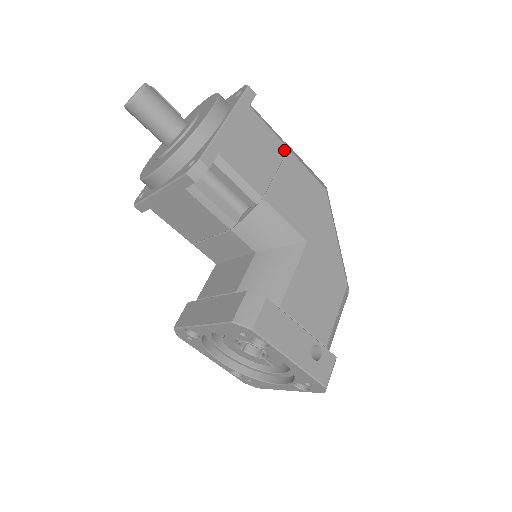
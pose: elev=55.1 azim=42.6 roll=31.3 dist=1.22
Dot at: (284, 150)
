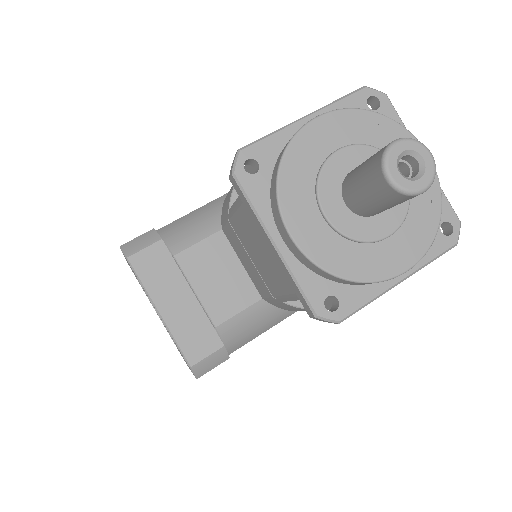
Dot at: occluded
